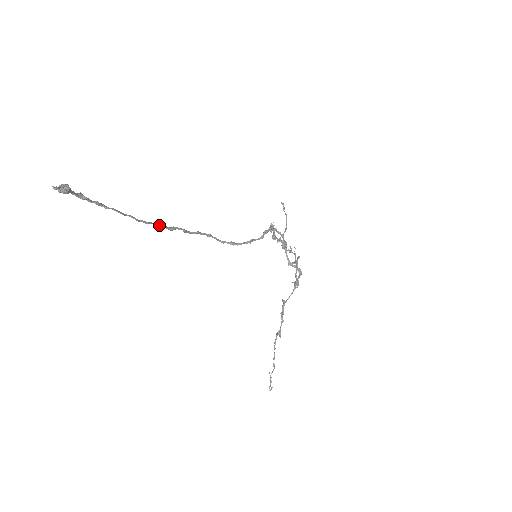
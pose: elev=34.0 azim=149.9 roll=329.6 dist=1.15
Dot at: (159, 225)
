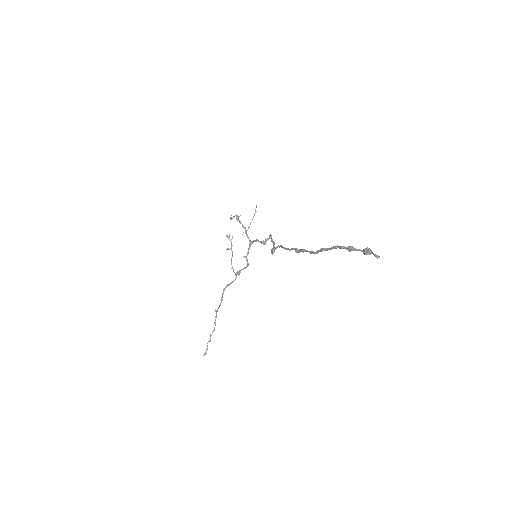
Dot at: (303, 251)
